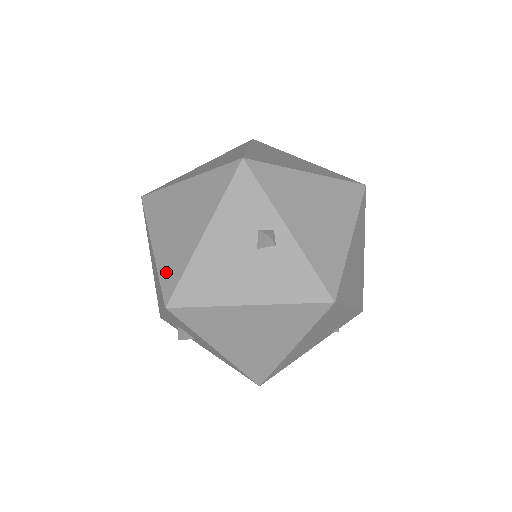
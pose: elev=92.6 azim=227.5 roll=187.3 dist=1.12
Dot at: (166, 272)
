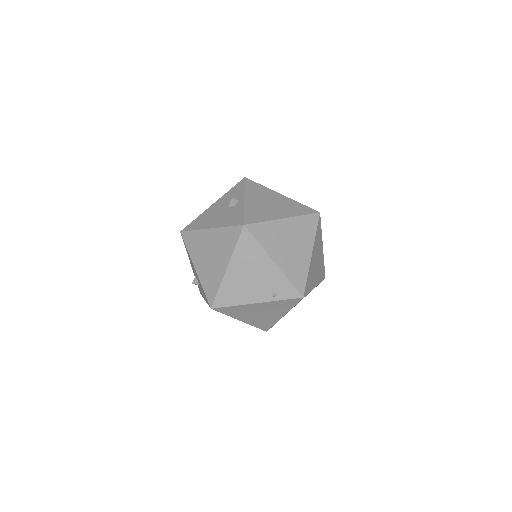
Dot at: occluded
